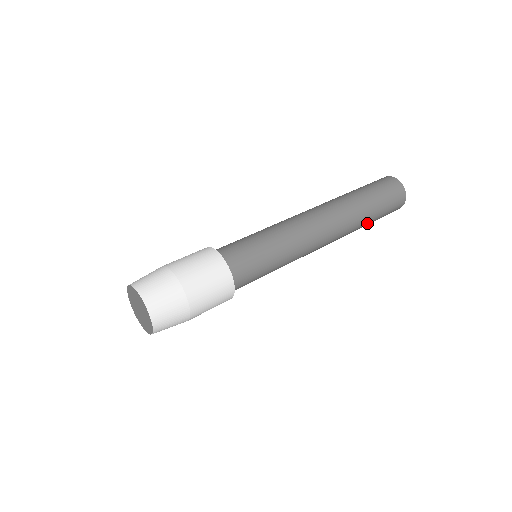
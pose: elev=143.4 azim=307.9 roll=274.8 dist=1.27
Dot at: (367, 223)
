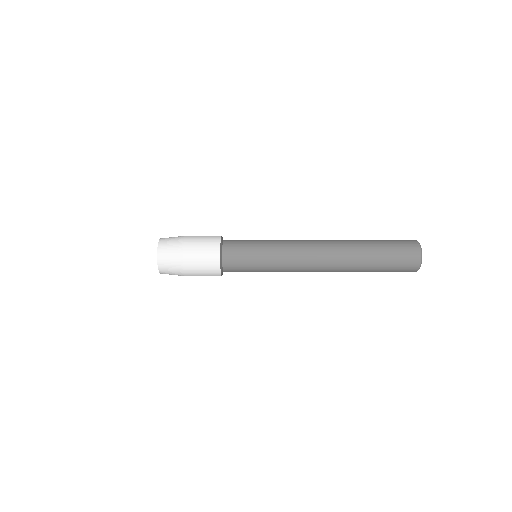
Dot at: (370, 257)
